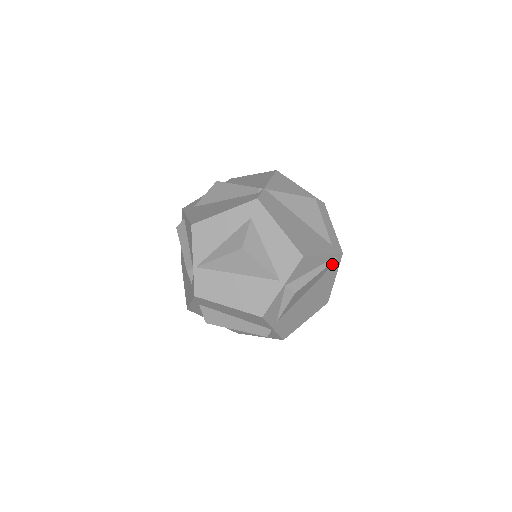
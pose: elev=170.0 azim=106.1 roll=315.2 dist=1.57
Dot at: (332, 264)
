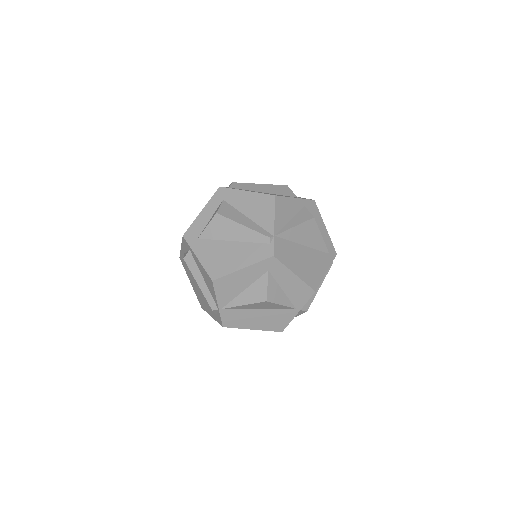
Dot at: occluded
